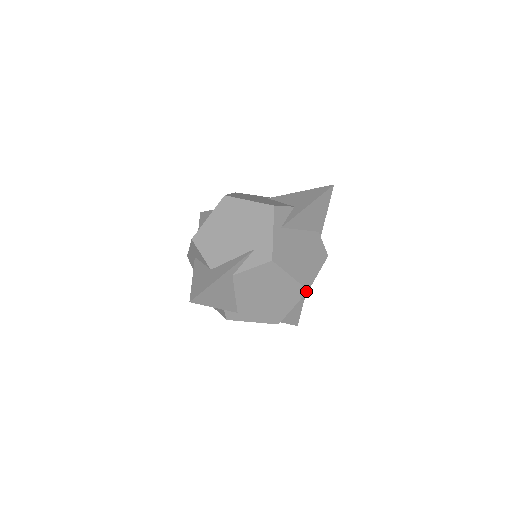
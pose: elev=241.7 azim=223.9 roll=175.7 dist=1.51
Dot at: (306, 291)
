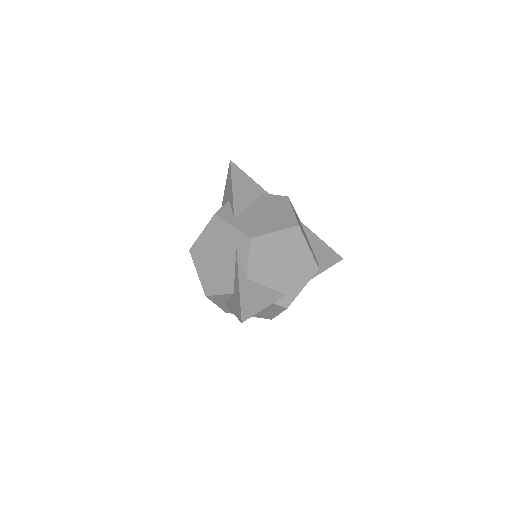
Dot at: (298, 227)
